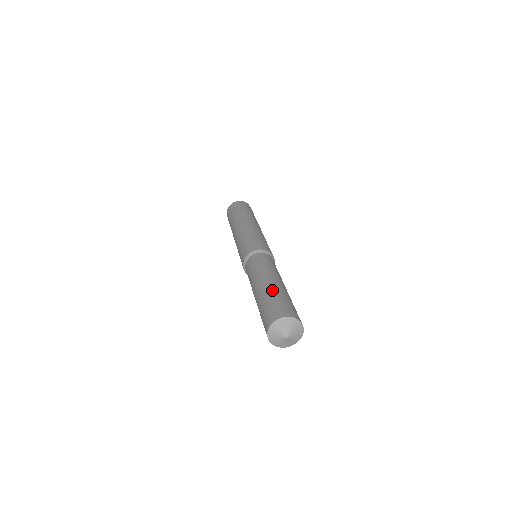
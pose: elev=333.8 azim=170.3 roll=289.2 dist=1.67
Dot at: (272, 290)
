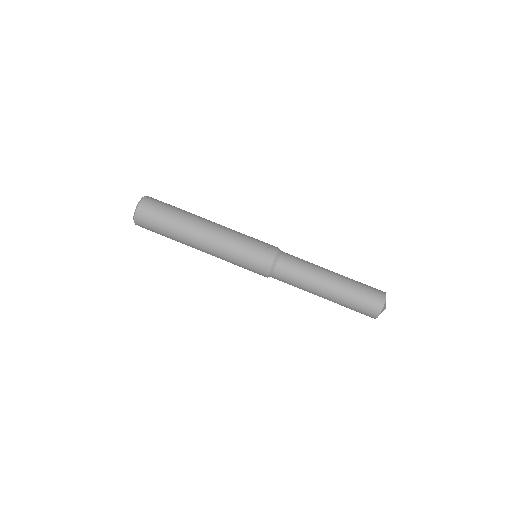
Dot at: (341, 300)
